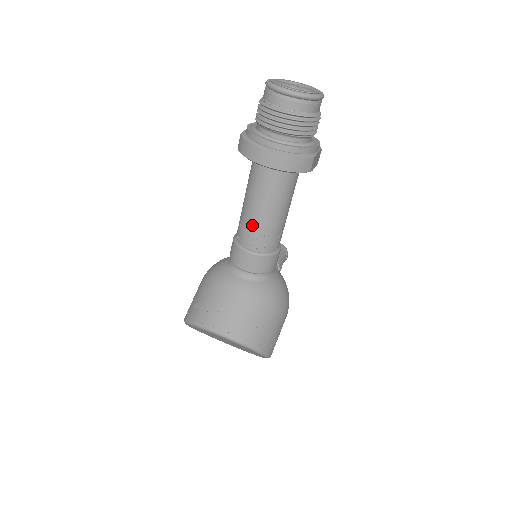
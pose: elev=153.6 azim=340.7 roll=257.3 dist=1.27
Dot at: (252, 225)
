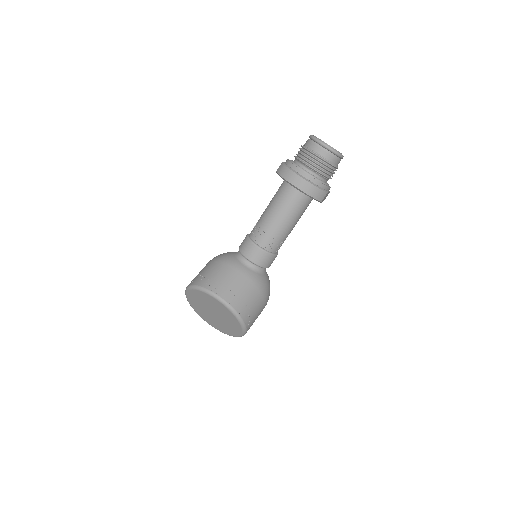
Dot at: (267, 227)
